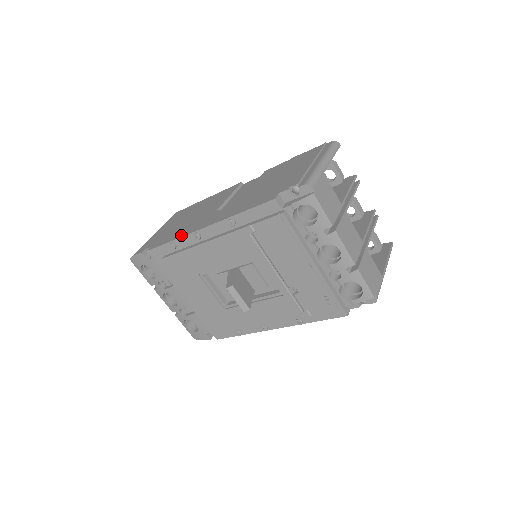
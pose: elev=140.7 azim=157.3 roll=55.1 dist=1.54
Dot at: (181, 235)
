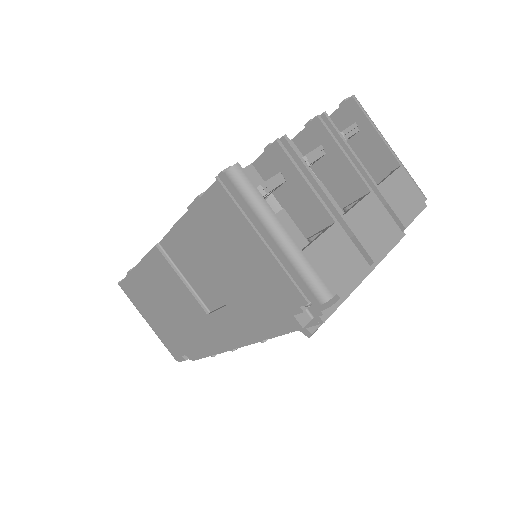
Dot at: (213, 351)
